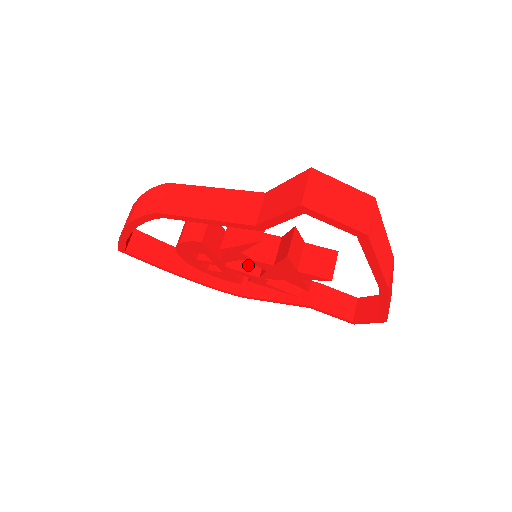
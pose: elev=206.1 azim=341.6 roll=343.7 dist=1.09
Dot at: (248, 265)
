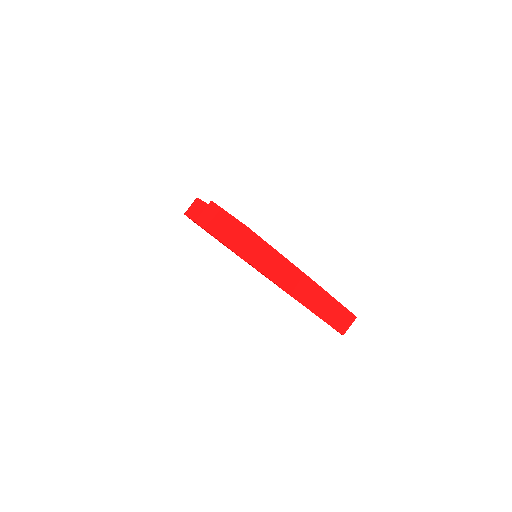
Dot at: occluded
